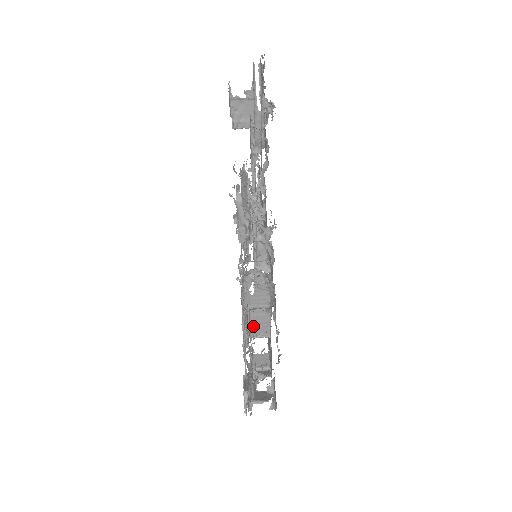
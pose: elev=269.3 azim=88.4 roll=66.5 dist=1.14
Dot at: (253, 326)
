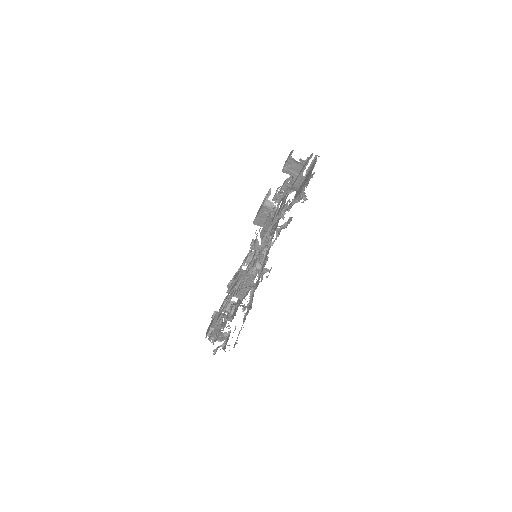
Dot at: occluded
